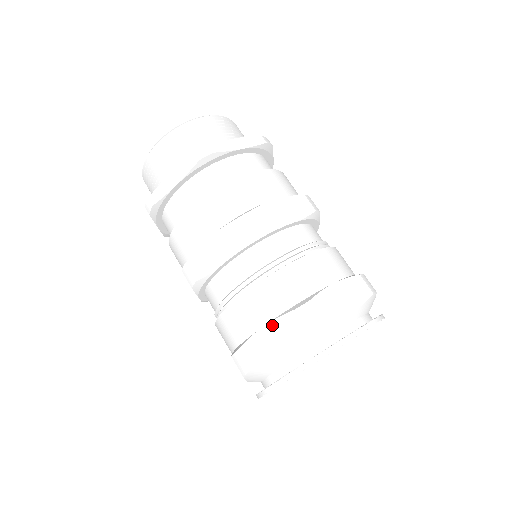
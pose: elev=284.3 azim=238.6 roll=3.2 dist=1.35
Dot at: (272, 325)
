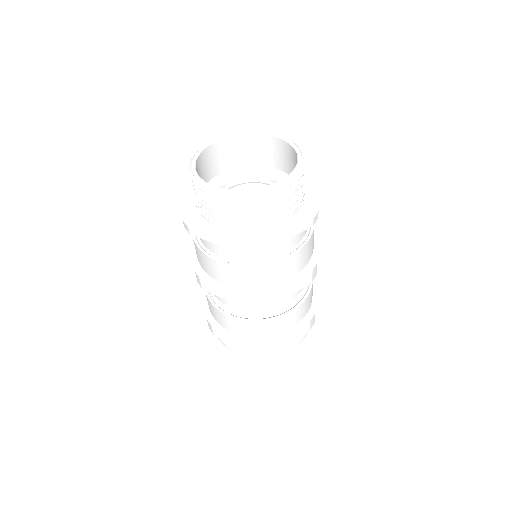
Dot at: (238, 337)
